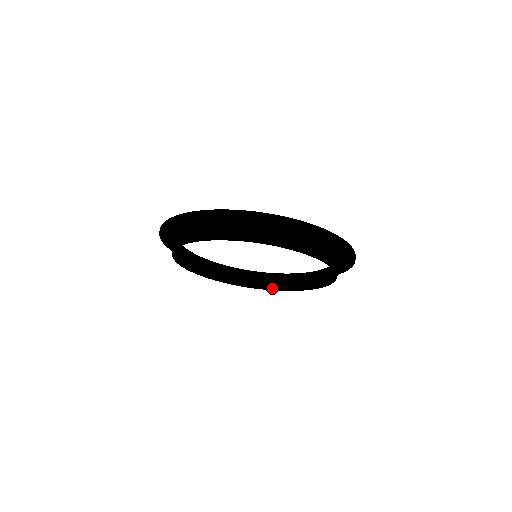
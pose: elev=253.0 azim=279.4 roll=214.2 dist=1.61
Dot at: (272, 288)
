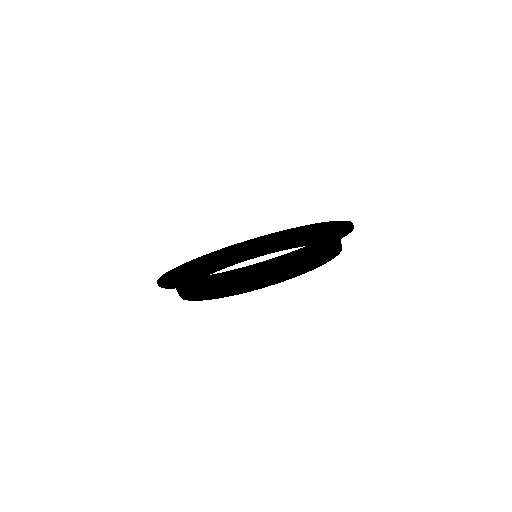
Dot at: (311, 243)
